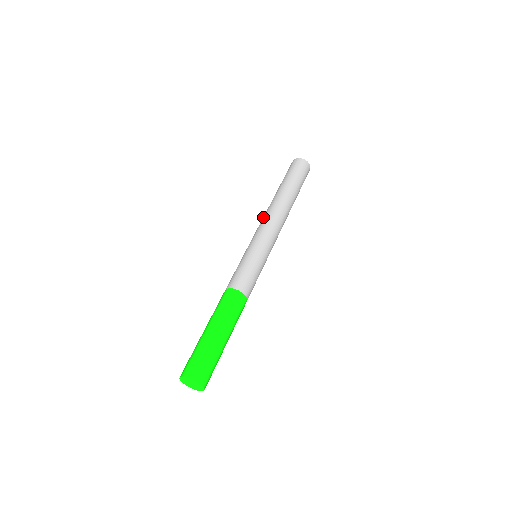
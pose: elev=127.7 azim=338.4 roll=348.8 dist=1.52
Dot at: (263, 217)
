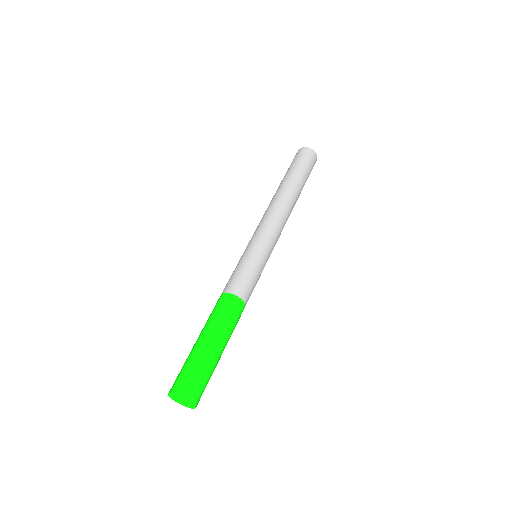
Dot at: (265, 212)
